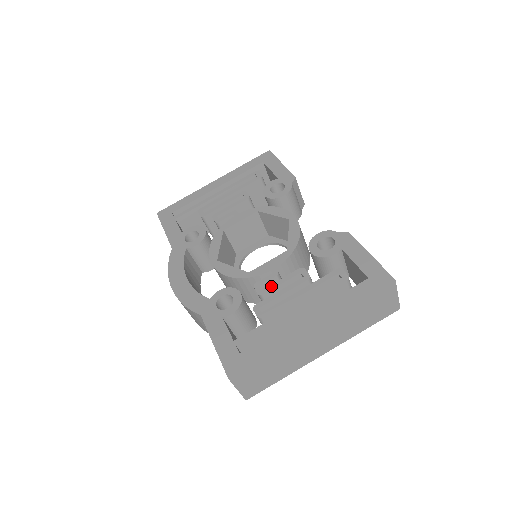
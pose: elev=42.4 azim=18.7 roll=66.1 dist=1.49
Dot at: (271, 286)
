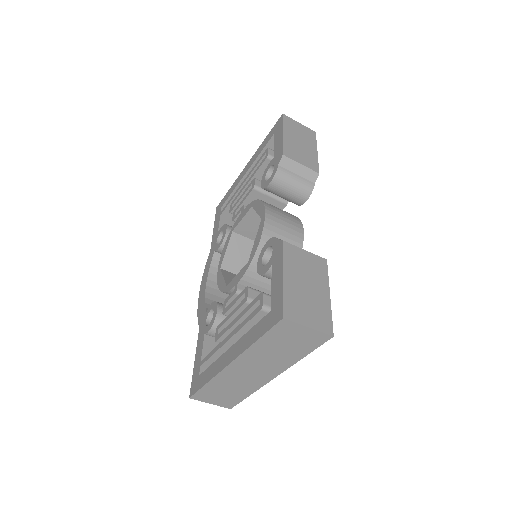
Dot at: (229, 306)
